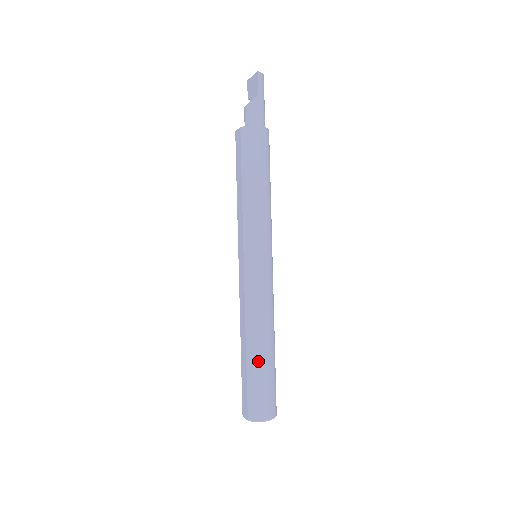
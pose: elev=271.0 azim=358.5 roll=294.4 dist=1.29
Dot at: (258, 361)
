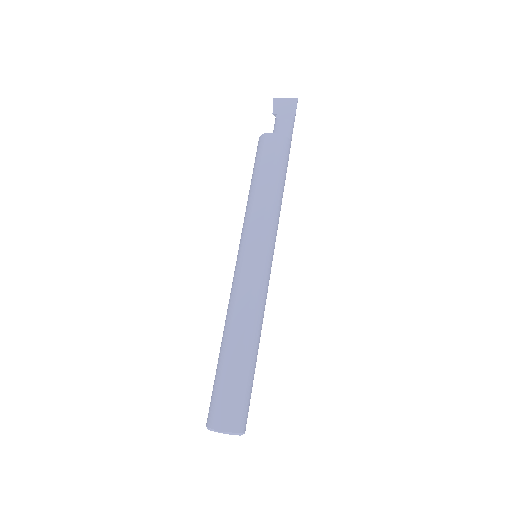
Dot at: (252, 364)
